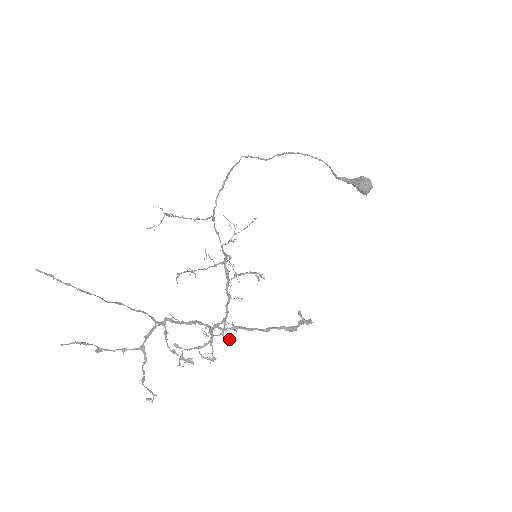
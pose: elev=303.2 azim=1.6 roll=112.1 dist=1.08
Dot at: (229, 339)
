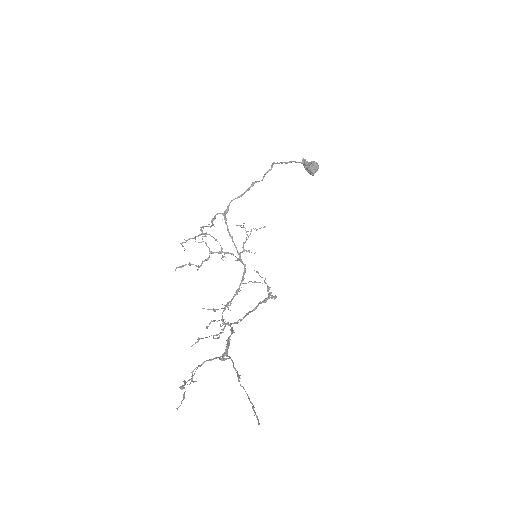
Dot at: occluded
